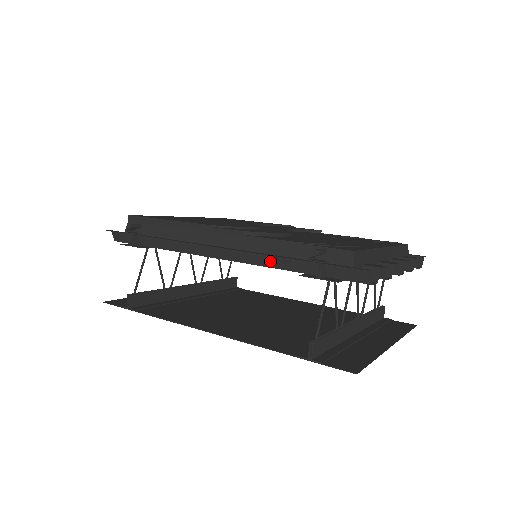
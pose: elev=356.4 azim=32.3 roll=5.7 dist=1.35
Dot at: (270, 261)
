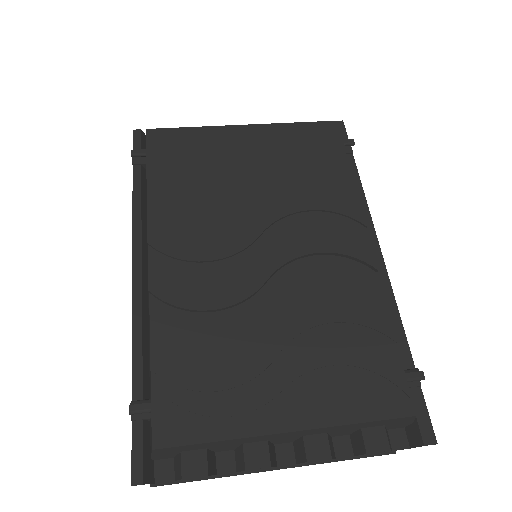
Dot at: (147, 345)
